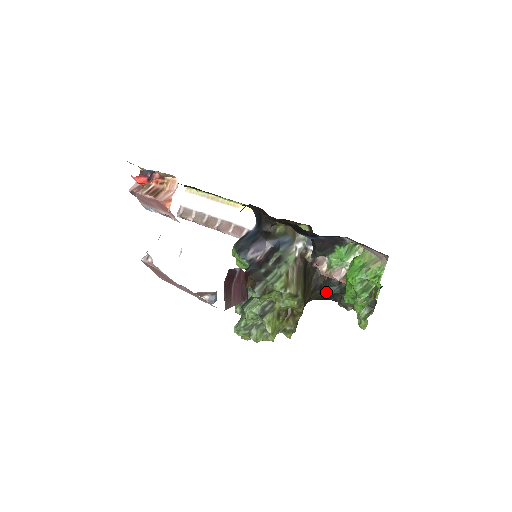
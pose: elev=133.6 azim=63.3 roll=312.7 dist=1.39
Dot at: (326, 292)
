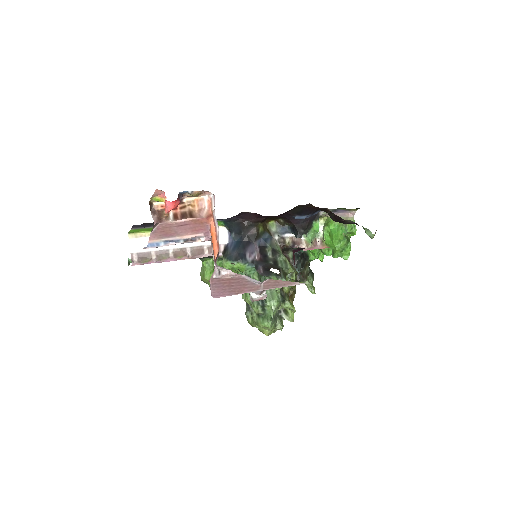
Dot at: occluded
